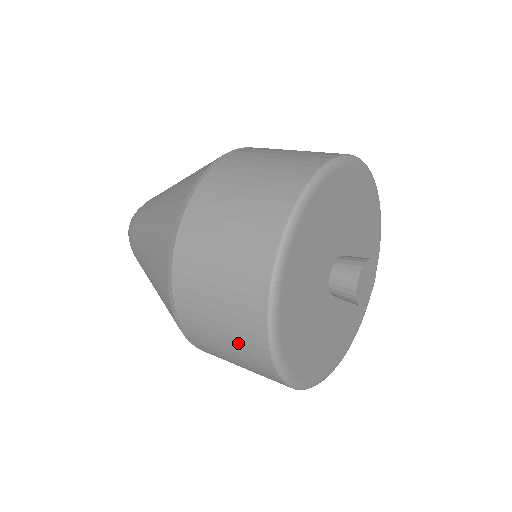
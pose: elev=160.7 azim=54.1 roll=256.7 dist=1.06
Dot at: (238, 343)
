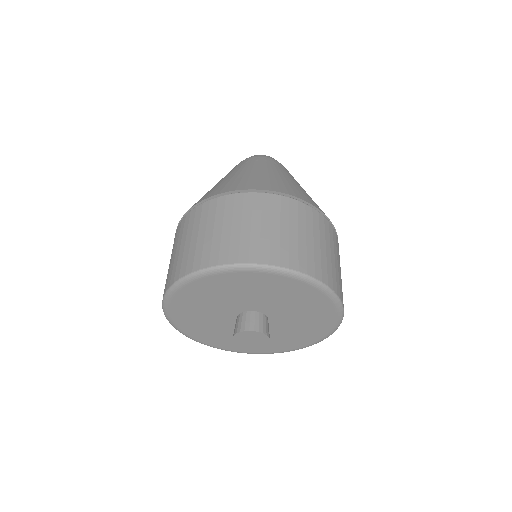
Dot at: occluded
